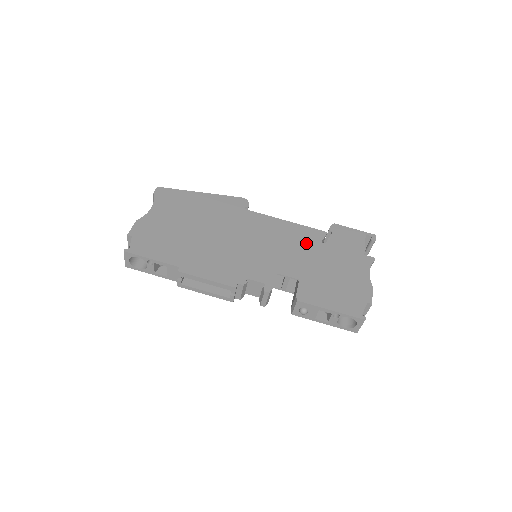
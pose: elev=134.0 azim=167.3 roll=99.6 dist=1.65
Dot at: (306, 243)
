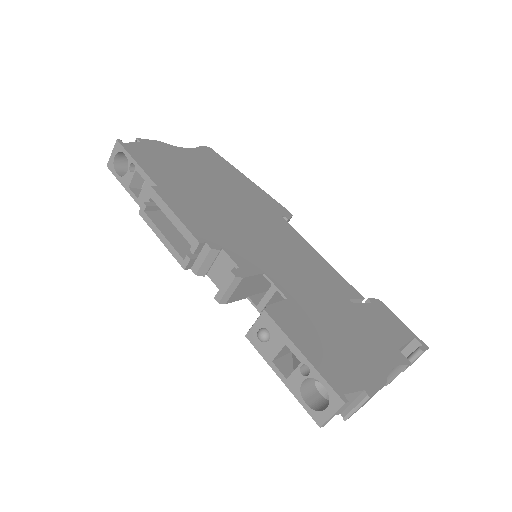
Dot at: (328, 284)
